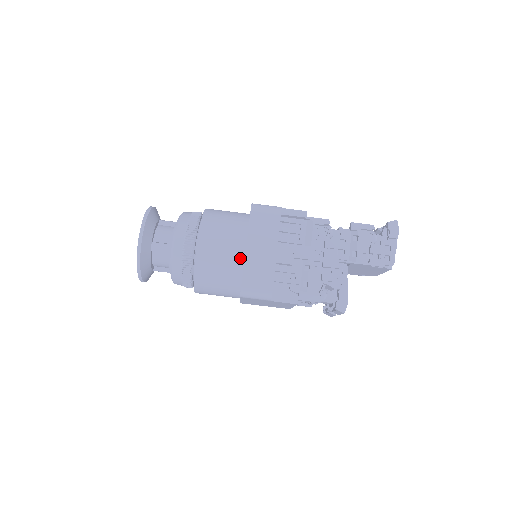
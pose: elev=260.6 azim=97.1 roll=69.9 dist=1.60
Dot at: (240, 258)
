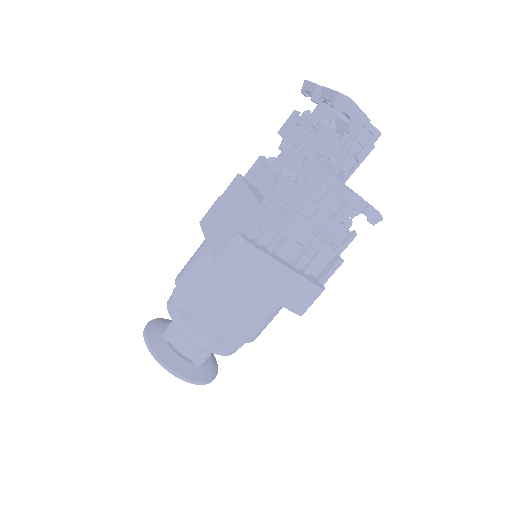
Dot at: (269, 303)
